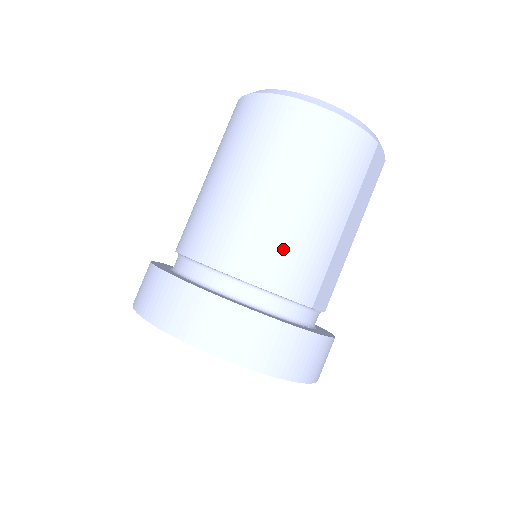
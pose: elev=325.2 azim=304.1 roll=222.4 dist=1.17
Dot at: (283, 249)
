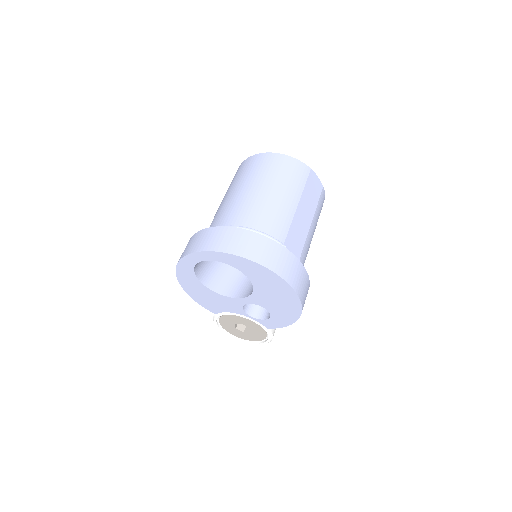
Dot at: (259, 209)
